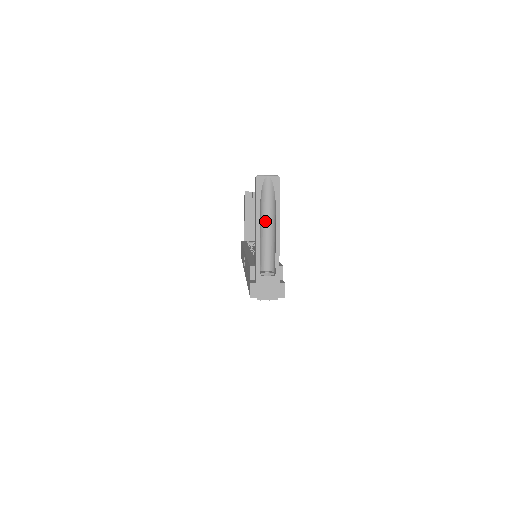
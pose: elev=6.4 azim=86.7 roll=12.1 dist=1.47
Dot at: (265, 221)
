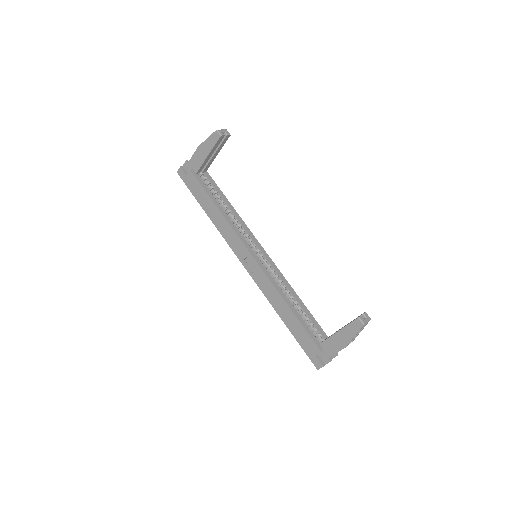
Dot at: occluded
